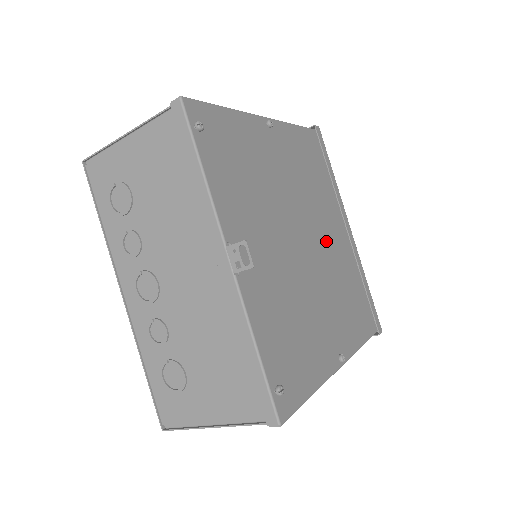
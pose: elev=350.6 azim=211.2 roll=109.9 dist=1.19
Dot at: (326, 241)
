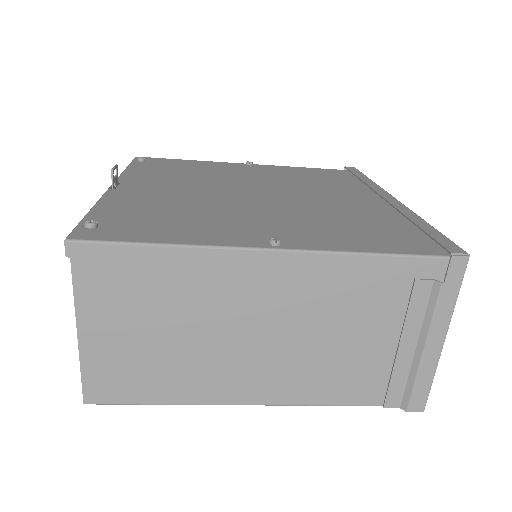
Dot at: (317, 199)
